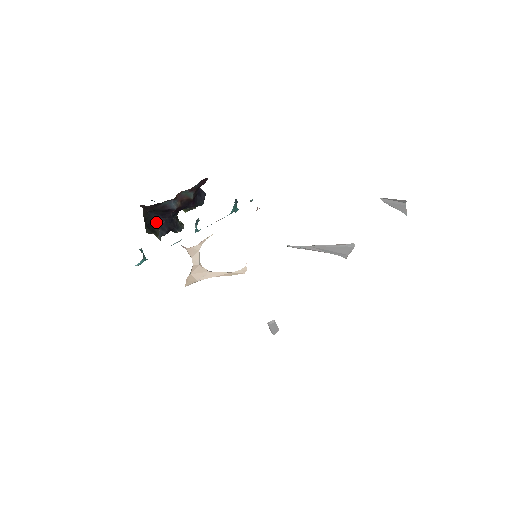
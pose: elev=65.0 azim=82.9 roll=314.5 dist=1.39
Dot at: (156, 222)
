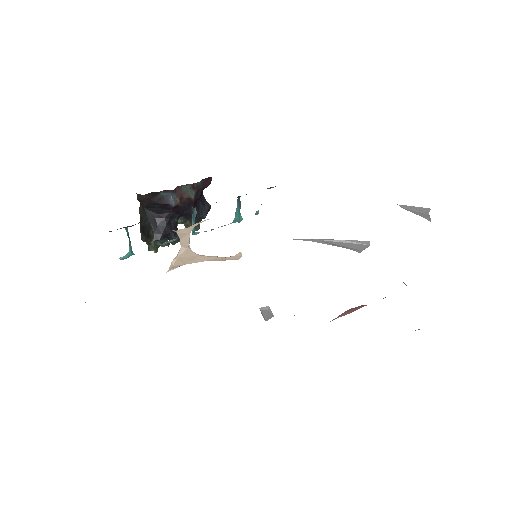
Dot at: (152, 222)
